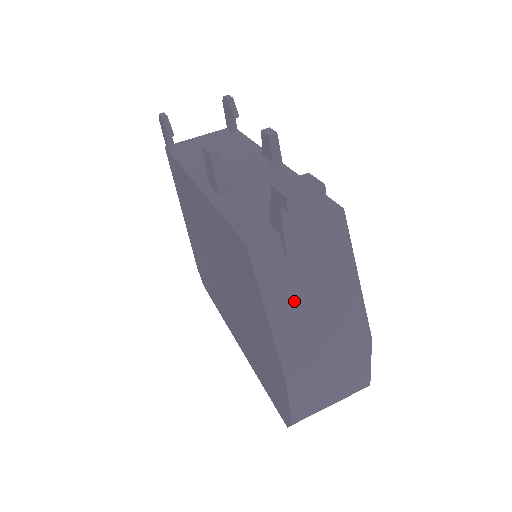
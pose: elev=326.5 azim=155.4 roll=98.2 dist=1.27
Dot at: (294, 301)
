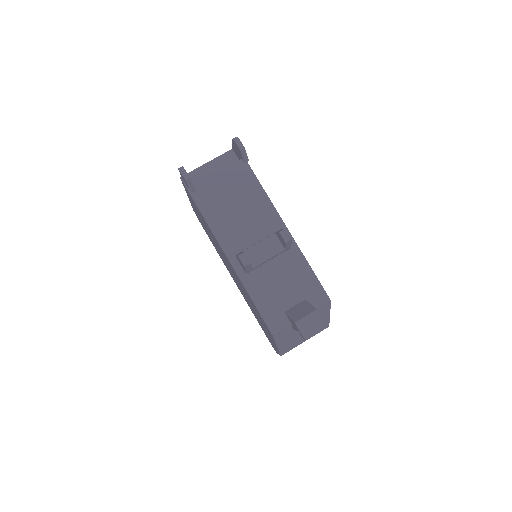
Dot at: (292, 337)
